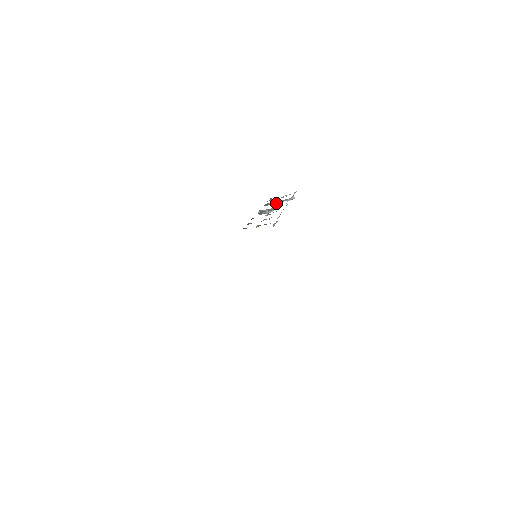
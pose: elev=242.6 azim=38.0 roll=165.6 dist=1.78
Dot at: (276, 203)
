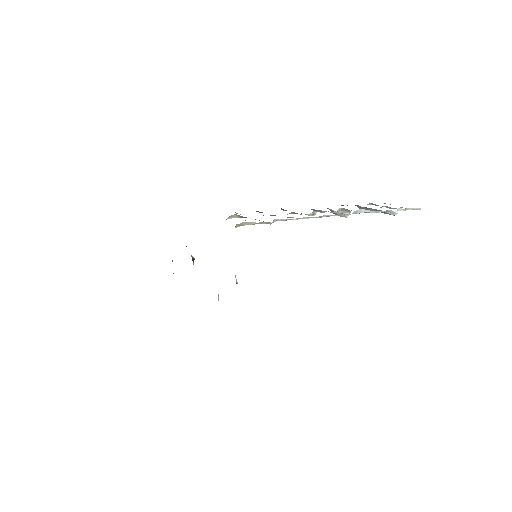
Dot at: occluded
